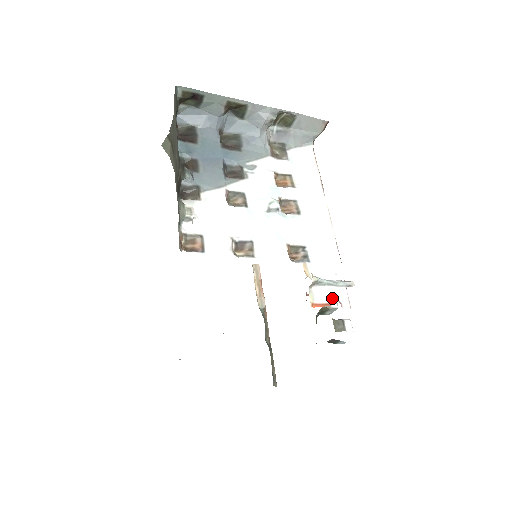
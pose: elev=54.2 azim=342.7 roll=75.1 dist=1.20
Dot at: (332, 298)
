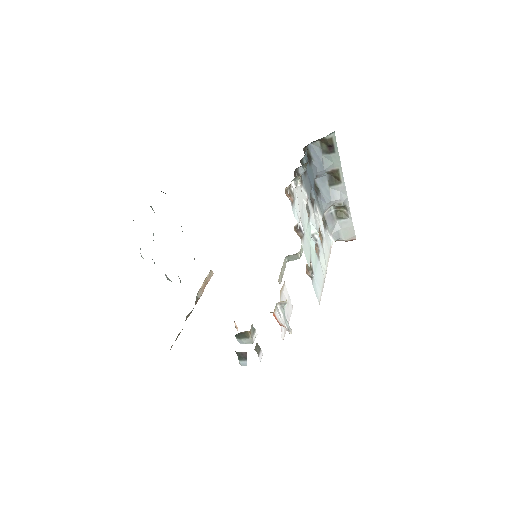
Dot at: (281, 323)
